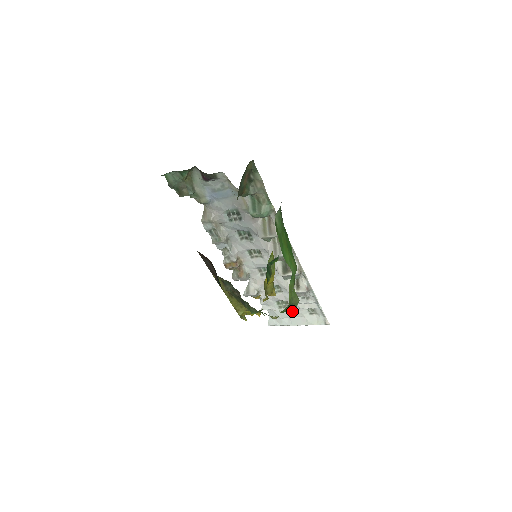
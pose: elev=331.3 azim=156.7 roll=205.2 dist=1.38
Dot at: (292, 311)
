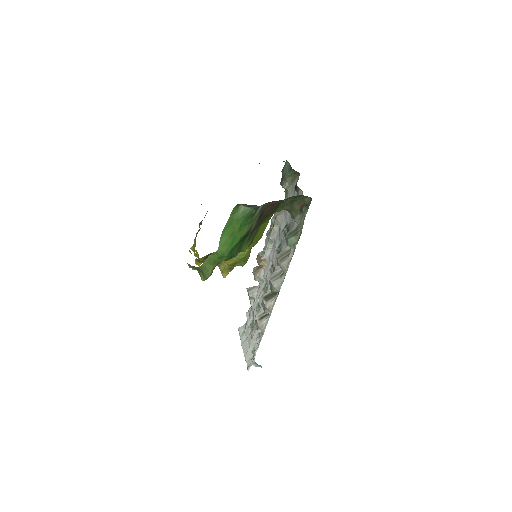
Dot at: (250, 335)
